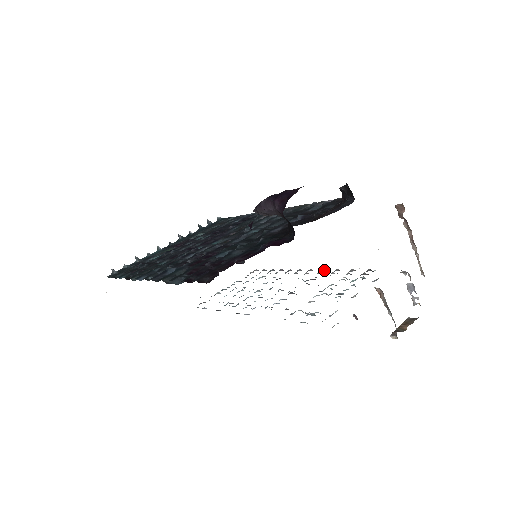
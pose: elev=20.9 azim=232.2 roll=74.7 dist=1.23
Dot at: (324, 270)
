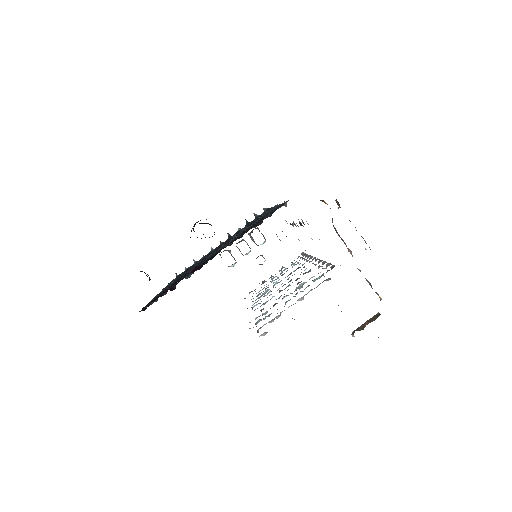
Dot at: (322, 260)
